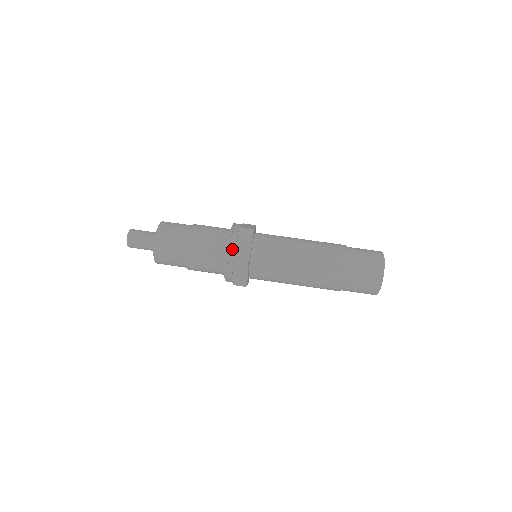
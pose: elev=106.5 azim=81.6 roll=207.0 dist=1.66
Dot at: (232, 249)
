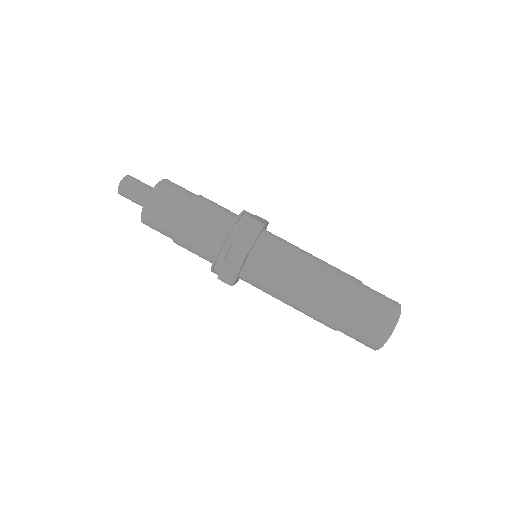
Dot at: (231, 238)
